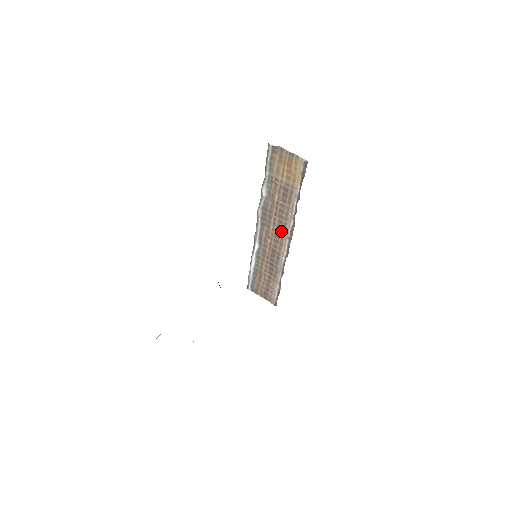
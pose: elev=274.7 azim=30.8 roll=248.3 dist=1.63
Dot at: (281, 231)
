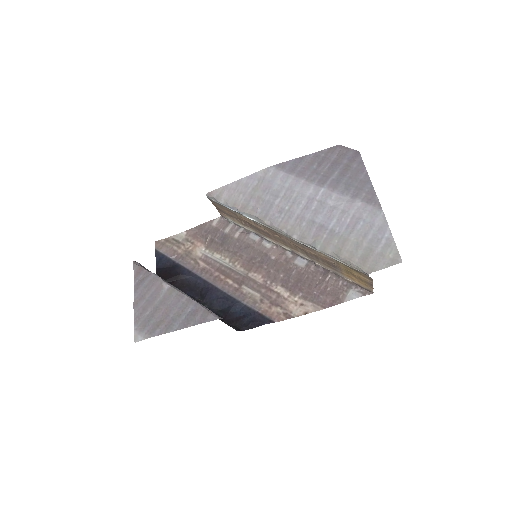
Dot at: (293, 248)
